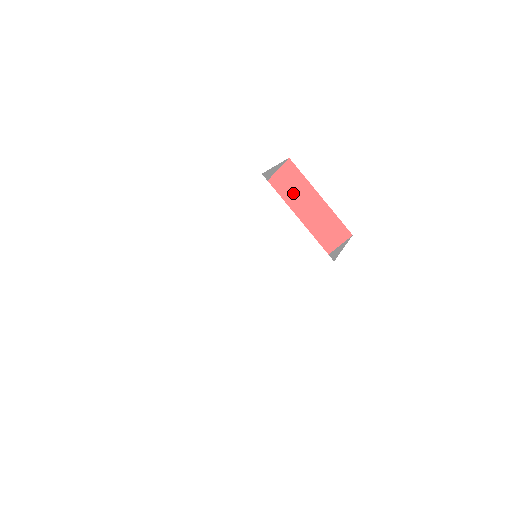
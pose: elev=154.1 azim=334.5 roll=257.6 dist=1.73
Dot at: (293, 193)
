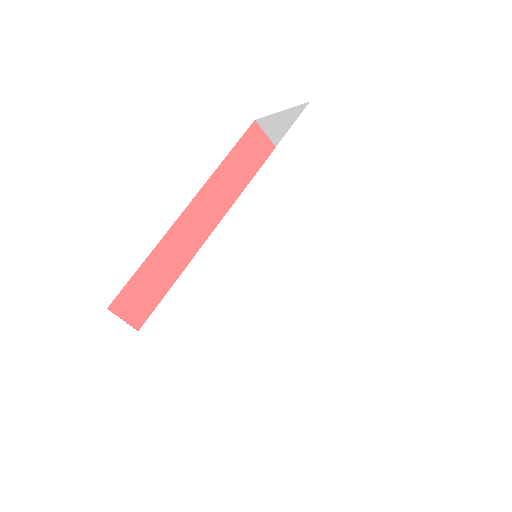
Dot at: occluded
